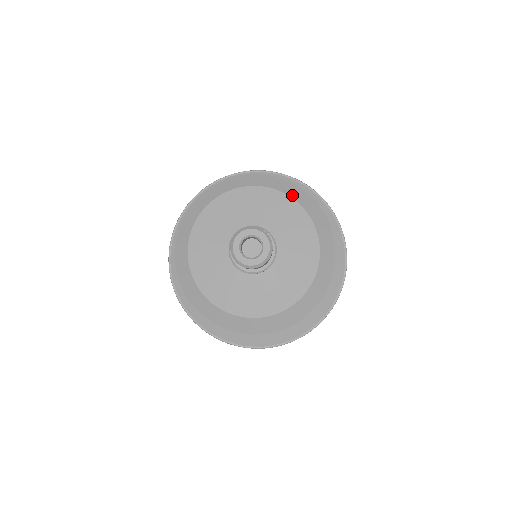
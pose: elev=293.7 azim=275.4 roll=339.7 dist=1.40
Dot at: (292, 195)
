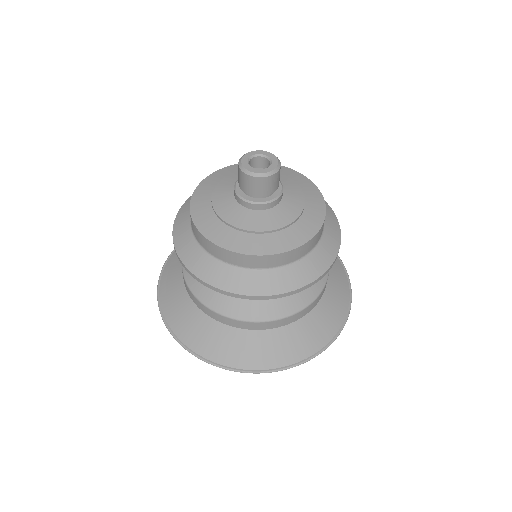
Dot at: occluded
